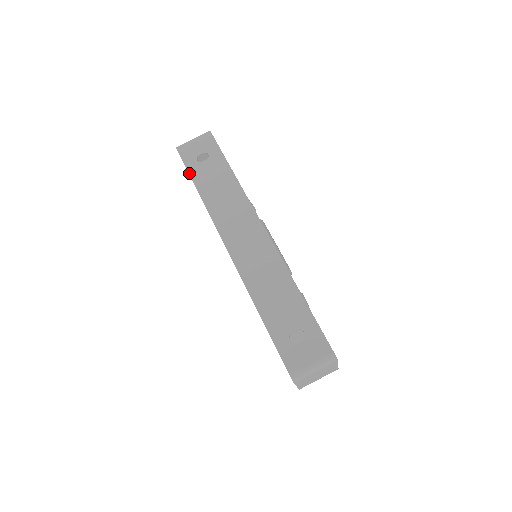
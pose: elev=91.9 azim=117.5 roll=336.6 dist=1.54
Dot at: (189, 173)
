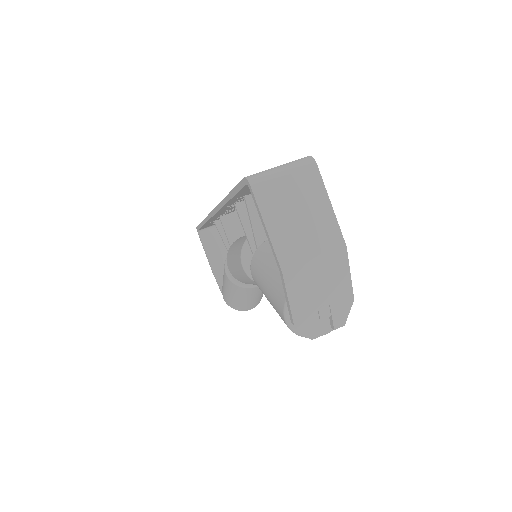
Dot at: occluded
